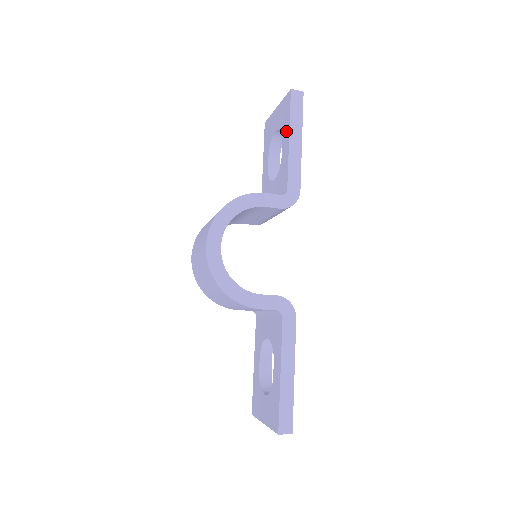
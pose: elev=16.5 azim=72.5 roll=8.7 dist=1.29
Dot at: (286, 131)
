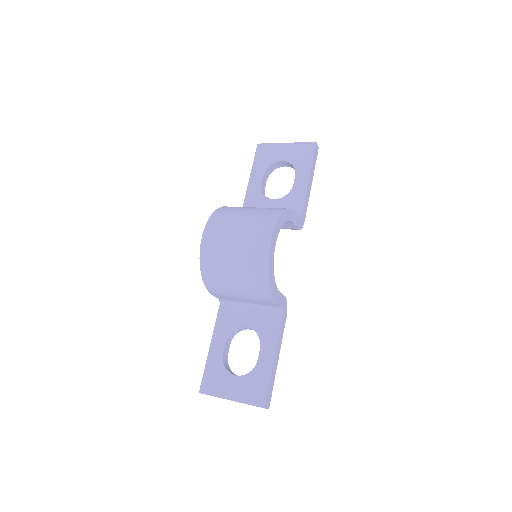
Dot at: (304, 170)
